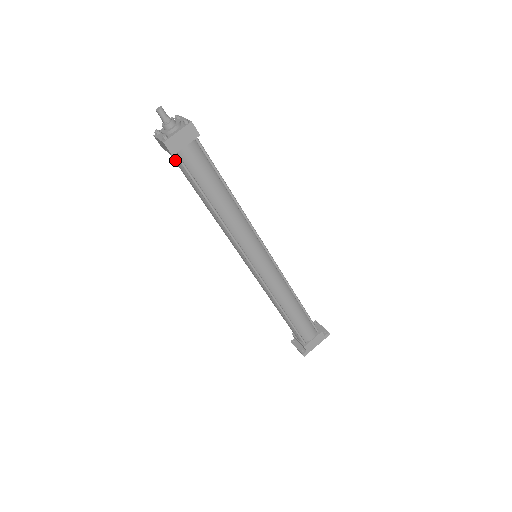
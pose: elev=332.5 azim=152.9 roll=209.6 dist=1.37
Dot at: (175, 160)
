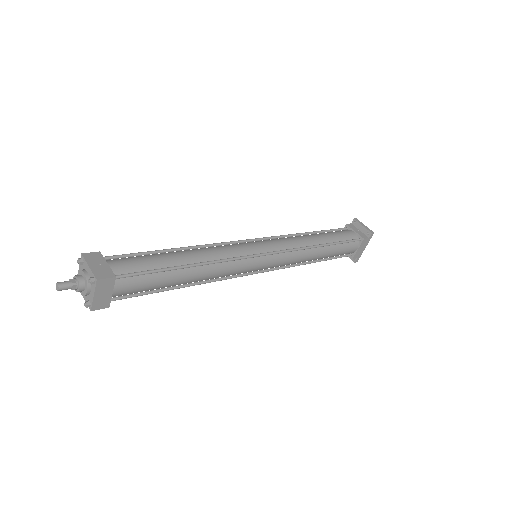
Dot at: occluded
